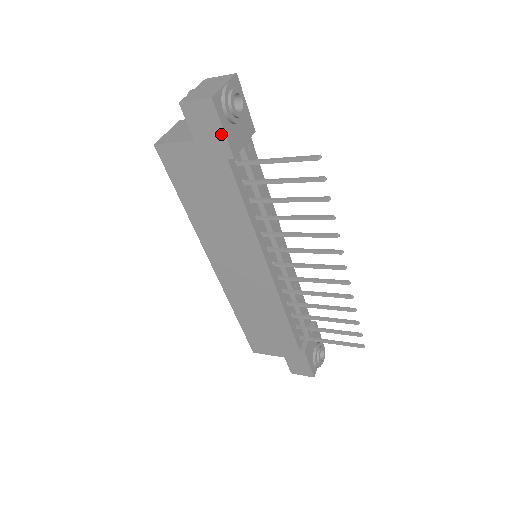
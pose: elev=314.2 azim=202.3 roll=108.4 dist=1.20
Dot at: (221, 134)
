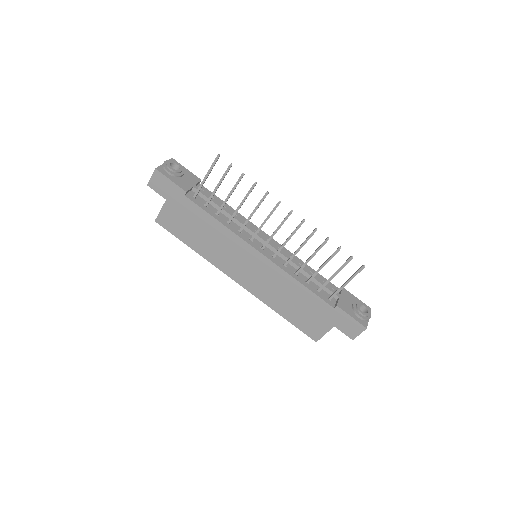
Dot at: (172, 184)
